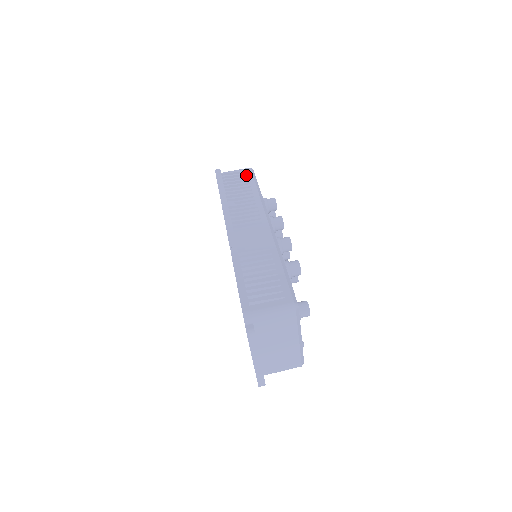
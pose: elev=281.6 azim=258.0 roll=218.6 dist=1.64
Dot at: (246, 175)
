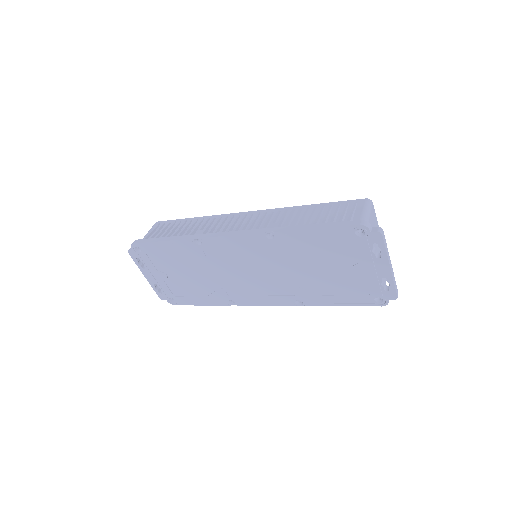
Dot at: (165, 224)
